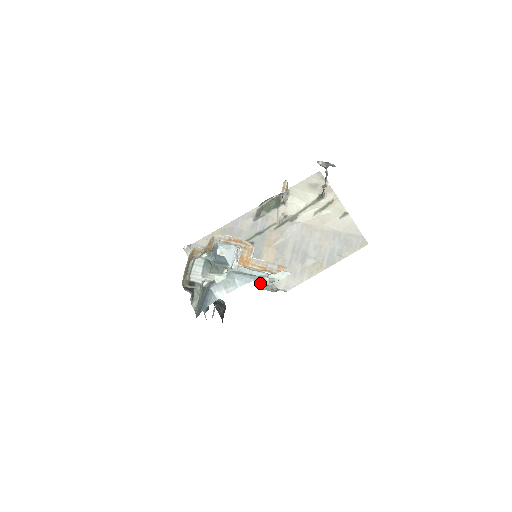
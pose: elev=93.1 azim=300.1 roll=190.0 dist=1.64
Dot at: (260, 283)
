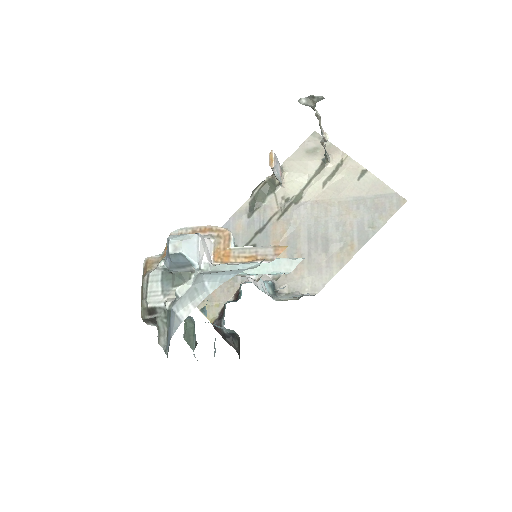
Dot at: occluded
